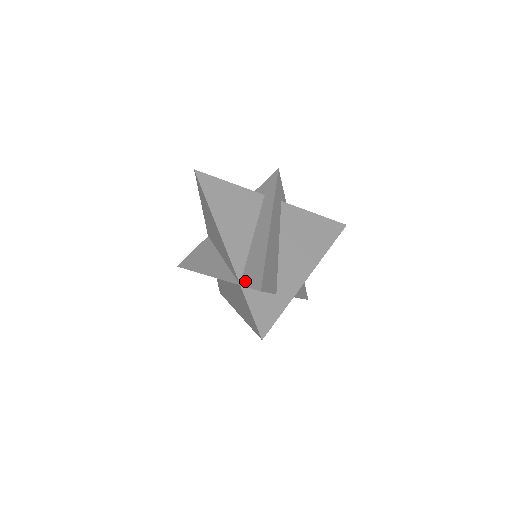
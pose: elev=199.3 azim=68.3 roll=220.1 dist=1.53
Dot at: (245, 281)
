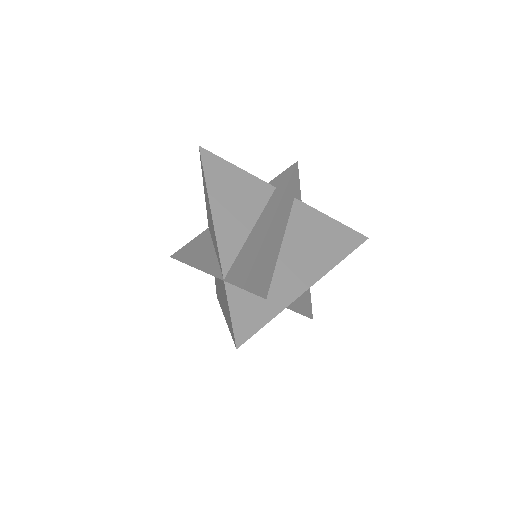
Dot at: (230, 276)
